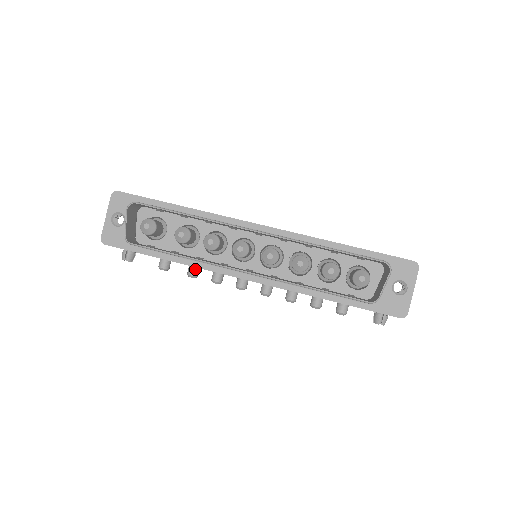
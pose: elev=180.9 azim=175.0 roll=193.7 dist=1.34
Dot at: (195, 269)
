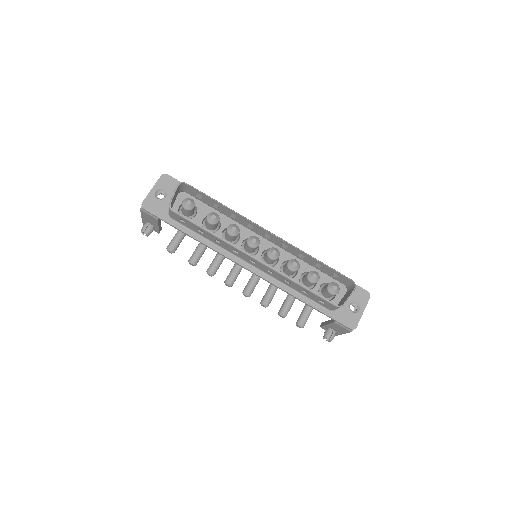
Dot at: (197, 258)
